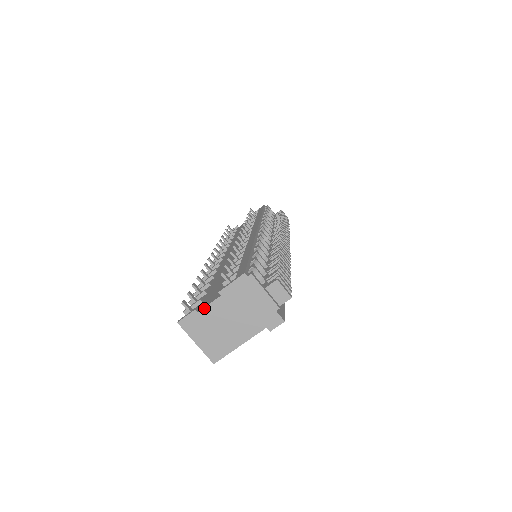
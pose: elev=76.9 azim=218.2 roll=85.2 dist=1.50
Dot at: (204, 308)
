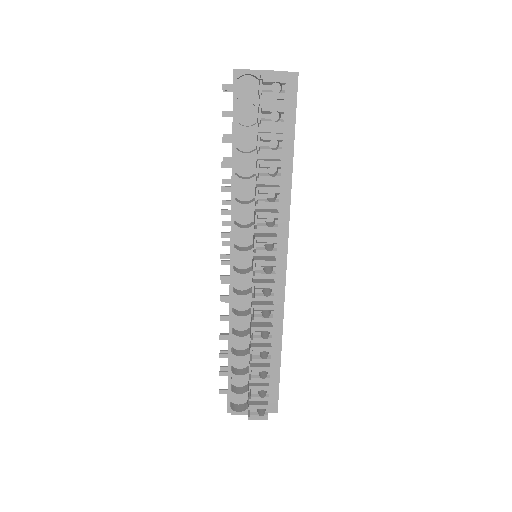
Dot at: occluded
